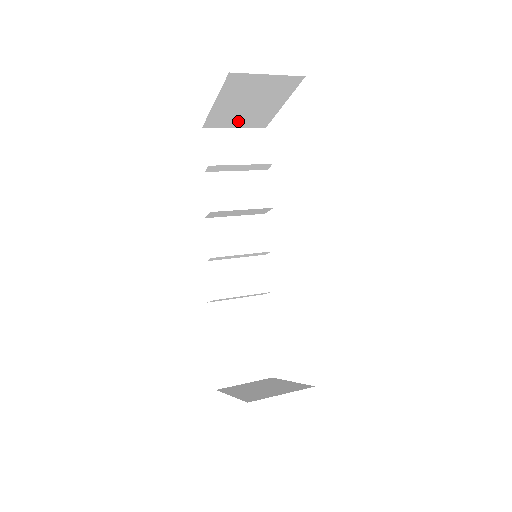
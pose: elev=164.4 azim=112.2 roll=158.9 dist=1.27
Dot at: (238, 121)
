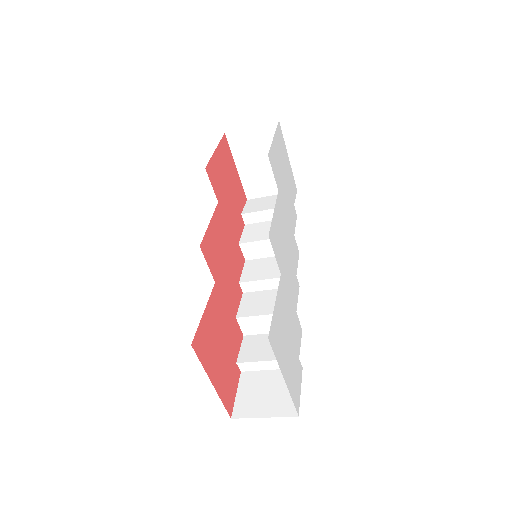
Dot at: (269, 186)
